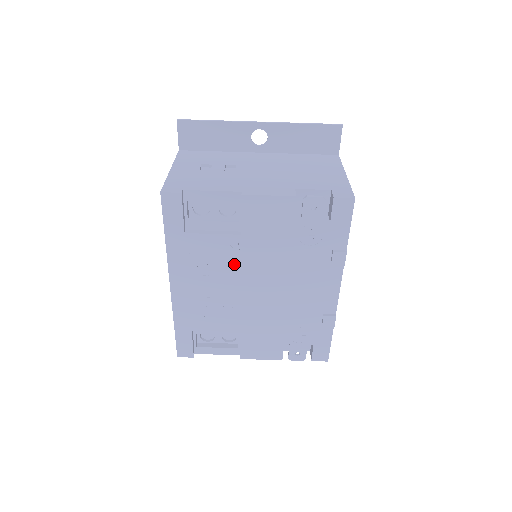
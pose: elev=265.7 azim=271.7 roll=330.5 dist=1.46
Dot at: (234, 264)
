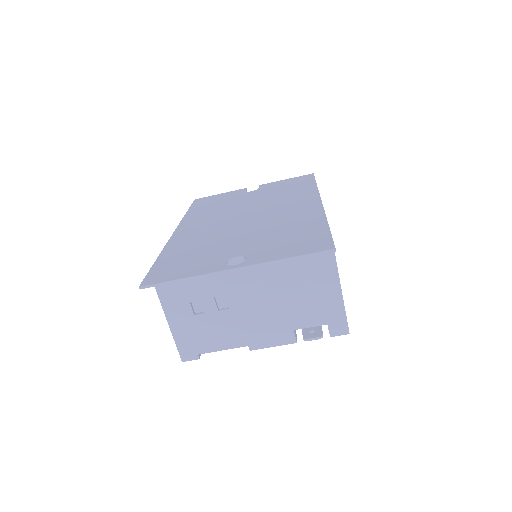
Dot at: occluded
